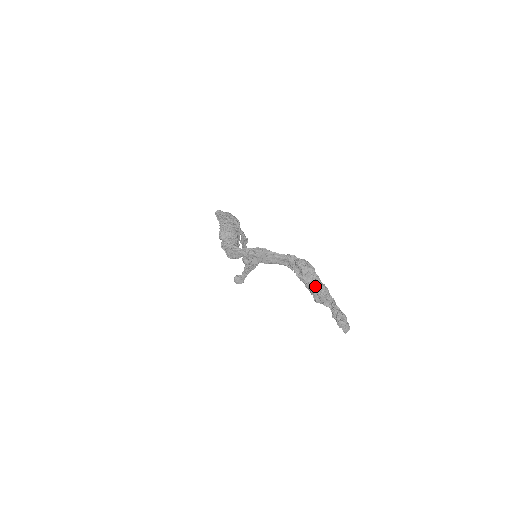
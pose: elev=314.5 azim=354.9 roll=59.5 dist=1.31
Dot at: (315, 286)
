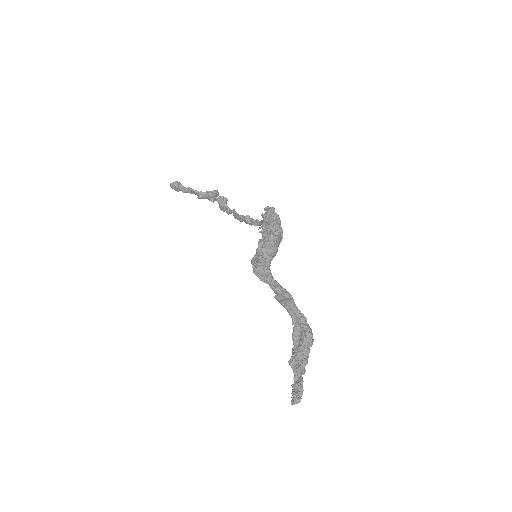
Dot at: (304, 360)
